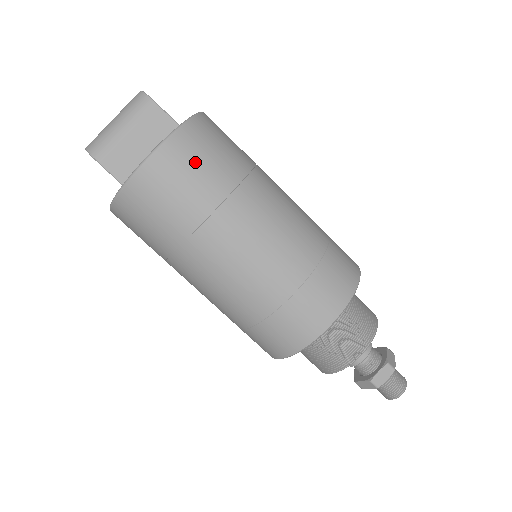
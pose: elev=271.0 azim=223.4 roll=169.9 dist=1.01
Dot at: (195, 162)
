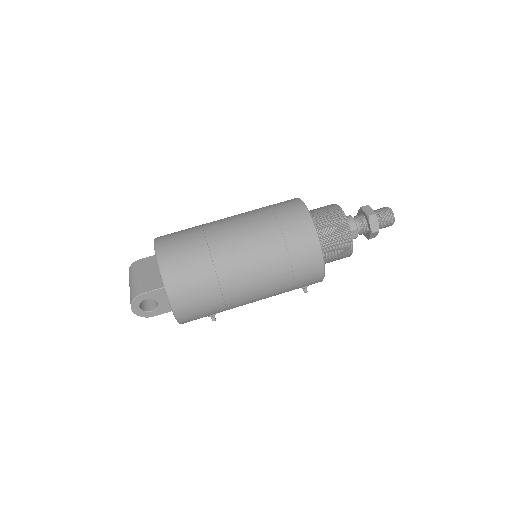
Dot at: (175, 234)
